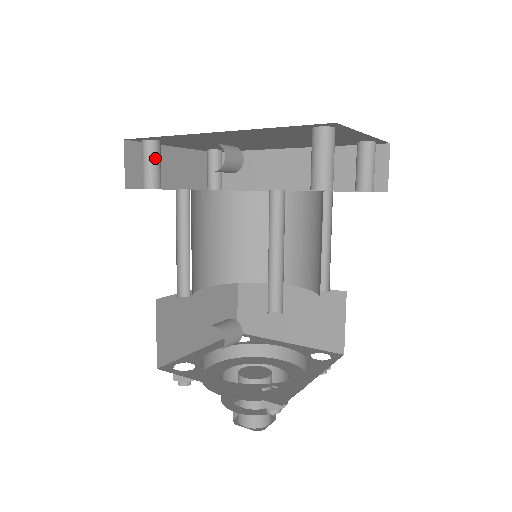
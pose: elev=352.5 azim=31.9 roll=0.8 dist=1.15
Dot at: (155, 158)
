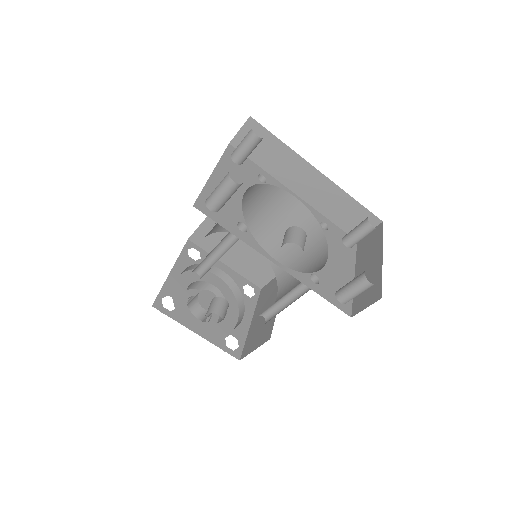
Dot at: occluded
